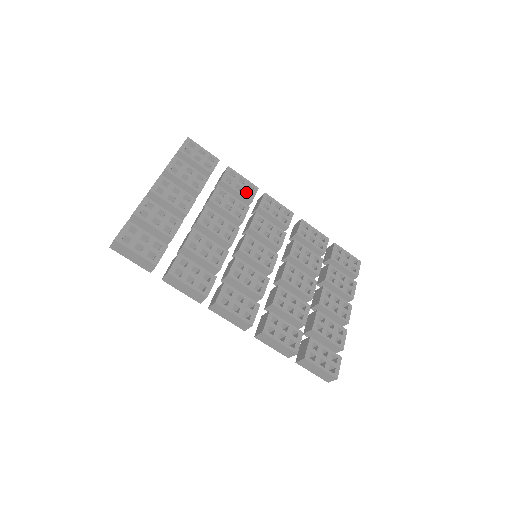
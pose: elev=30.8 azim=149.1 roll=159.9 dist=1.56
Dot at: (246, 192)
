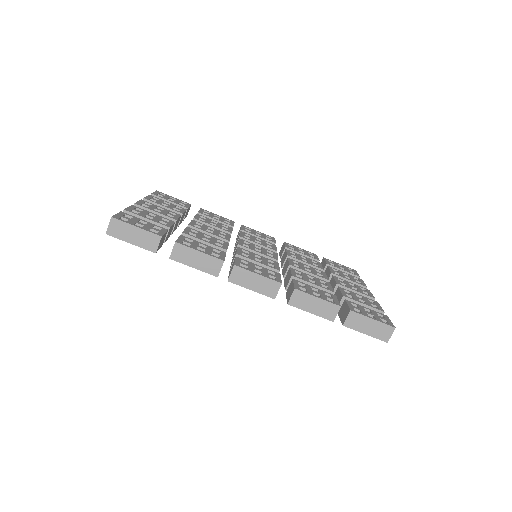
Dot at: occluded
